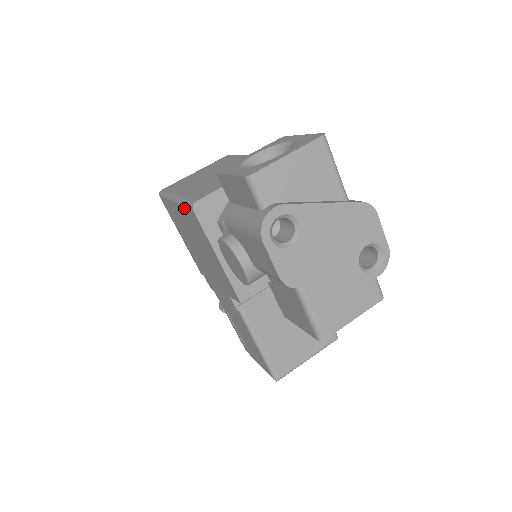
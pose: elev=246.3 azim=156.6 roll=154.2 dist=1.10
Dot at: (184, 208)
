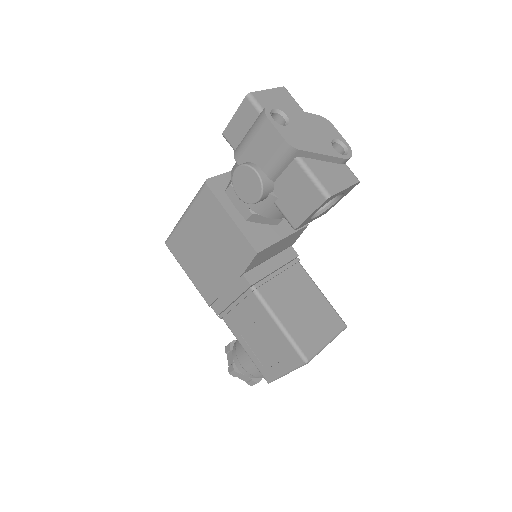
Dot at: (196, 202)
